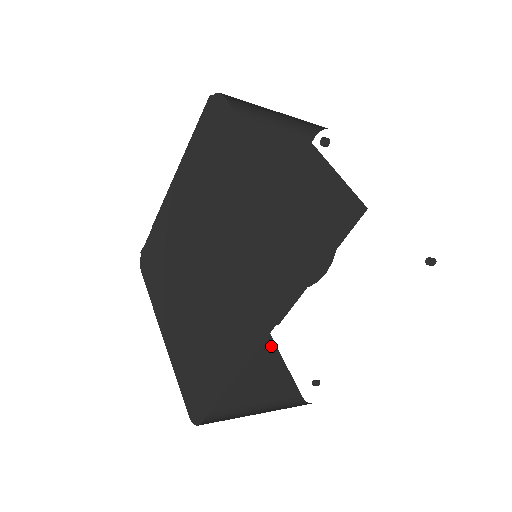
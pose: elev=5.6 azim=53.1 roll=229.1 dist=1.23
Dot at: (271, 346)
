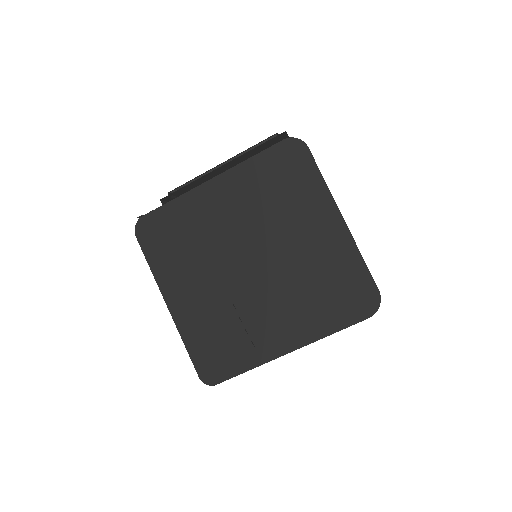
Dot at: occluded
